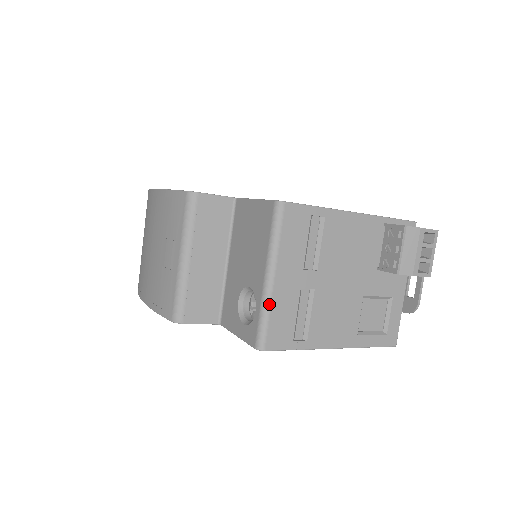
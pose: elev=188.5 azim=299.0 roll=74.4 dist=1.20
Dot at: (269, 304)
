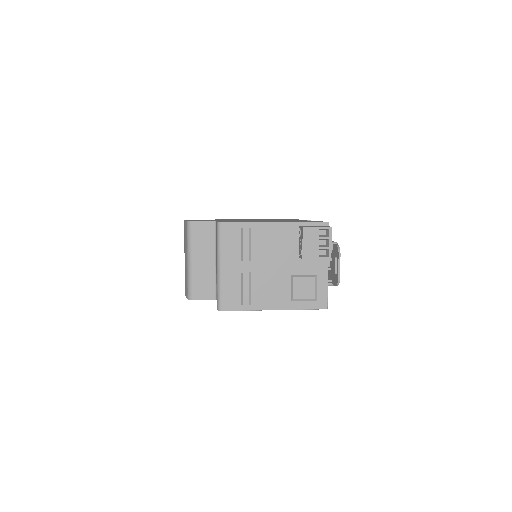
Dot at: (220, 283)
